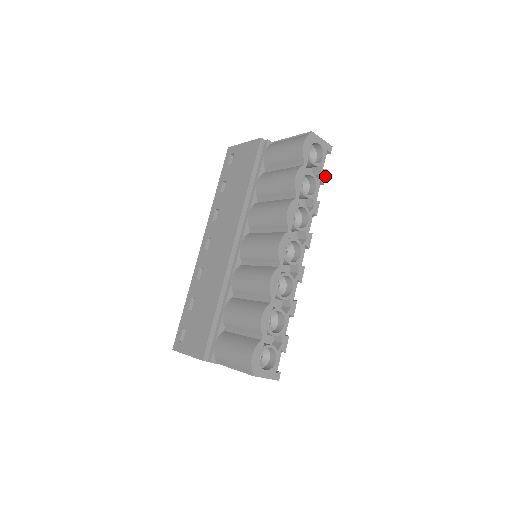
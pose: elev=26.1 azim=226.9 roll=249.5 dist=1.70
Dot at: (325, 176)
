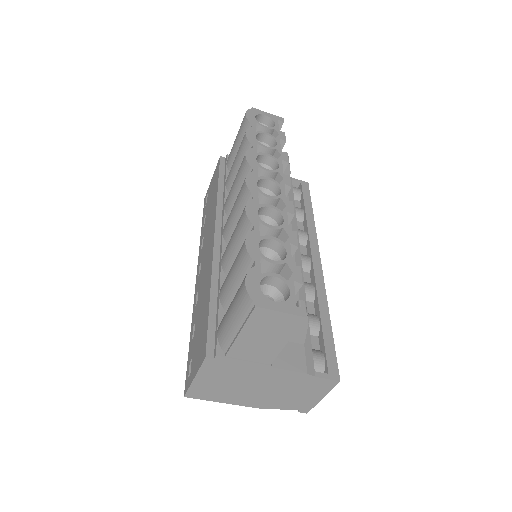
Dot at: (285, 136)
